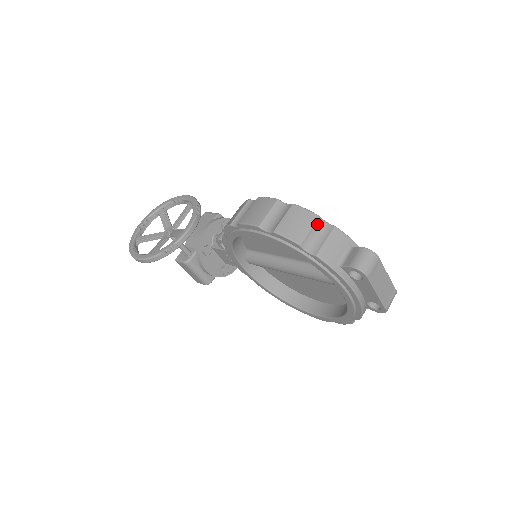
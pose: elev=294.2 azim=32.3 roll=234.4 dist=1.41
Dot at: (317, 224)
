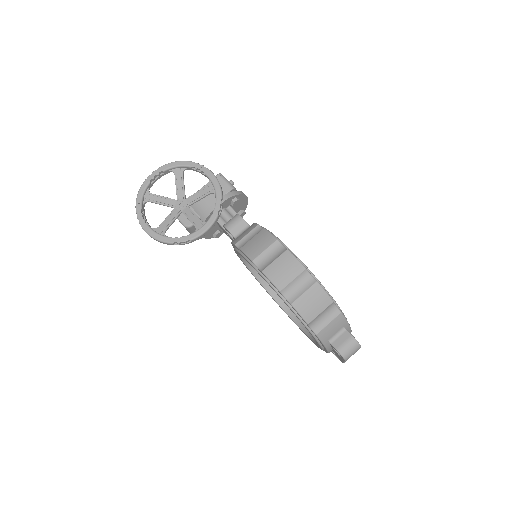
Dot at: (328, 307)
